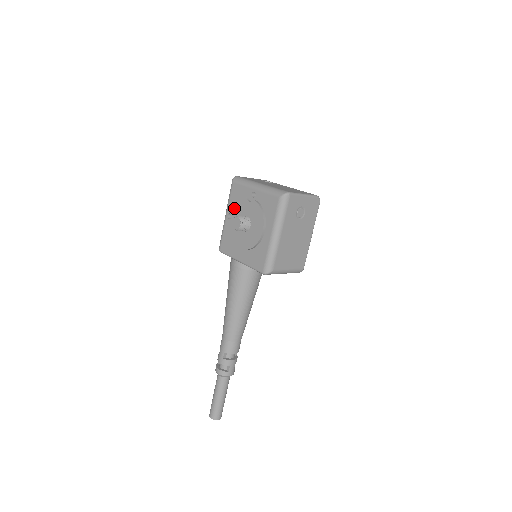
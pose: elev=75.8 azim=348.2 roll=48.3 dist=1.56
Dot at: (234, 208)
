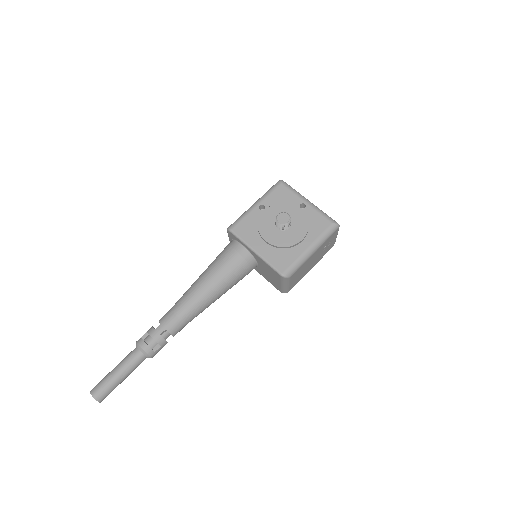
Dot at: (275, 204)
